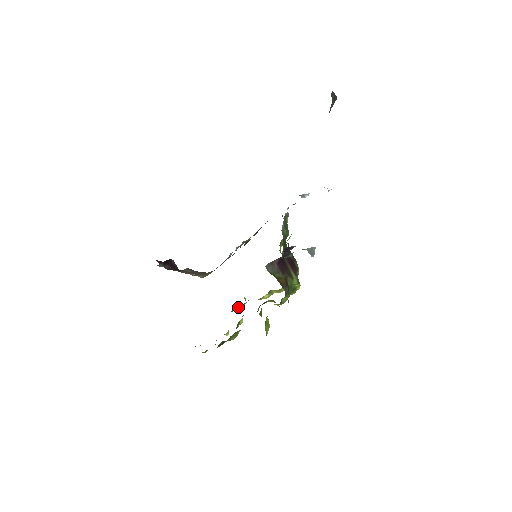
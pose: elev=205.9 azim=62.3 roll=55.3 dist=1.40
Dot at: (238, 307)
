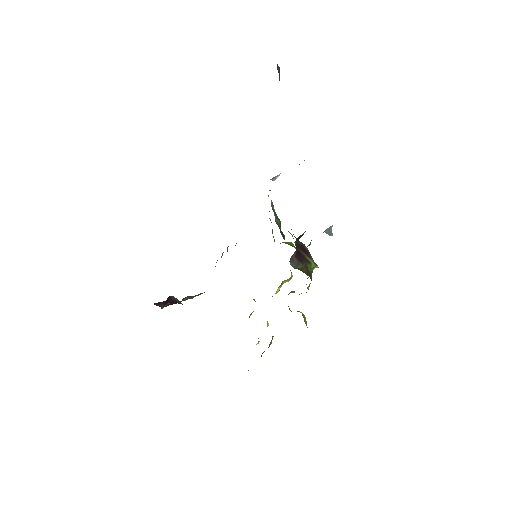
Dot at: (253, 311)
